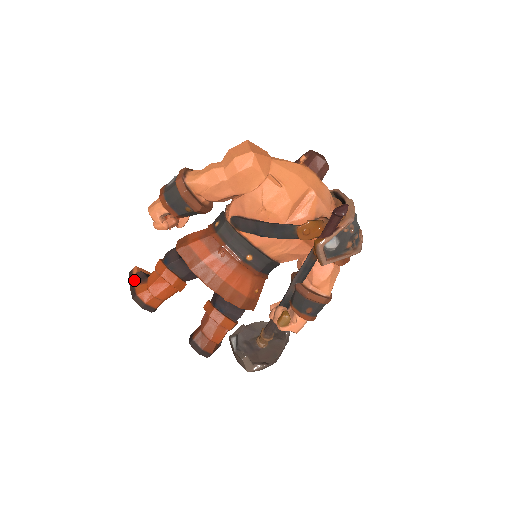
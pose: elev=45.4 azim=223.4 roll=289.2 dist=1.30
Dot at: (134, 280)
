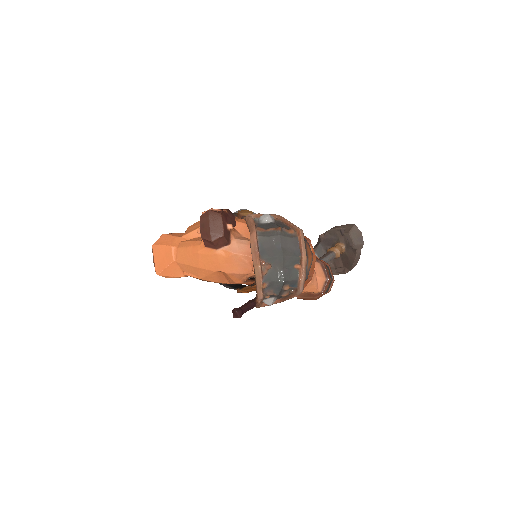
Dot at: occluded
